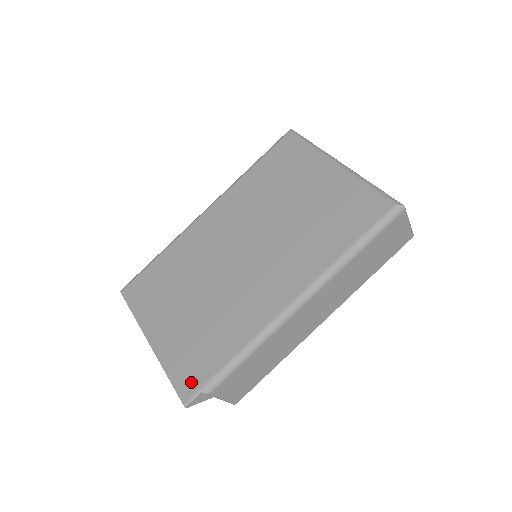
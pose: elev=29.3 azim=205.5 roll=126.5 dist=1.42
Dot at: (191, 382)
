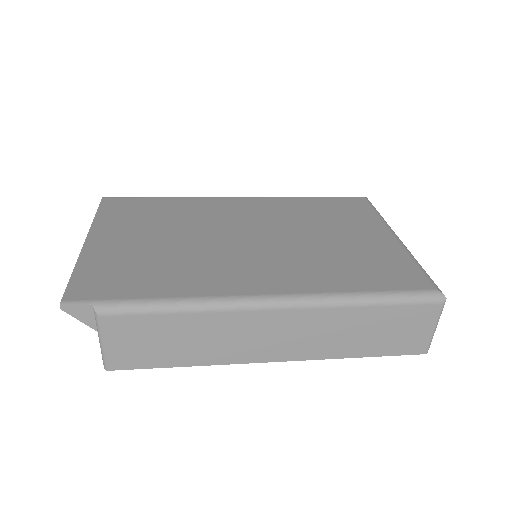
Dot at: (91, 290)
